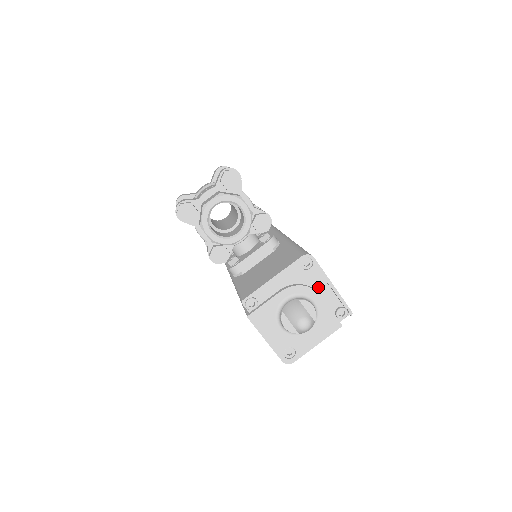
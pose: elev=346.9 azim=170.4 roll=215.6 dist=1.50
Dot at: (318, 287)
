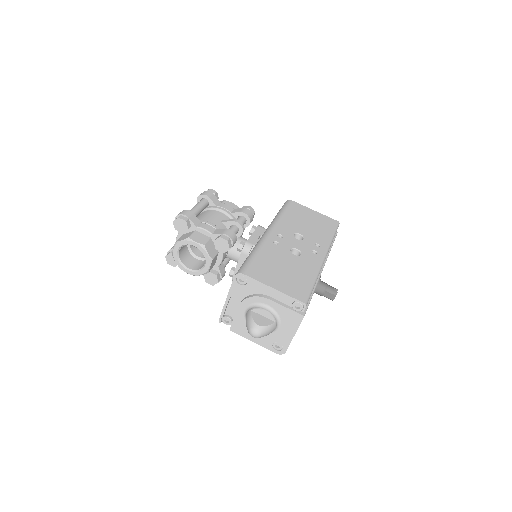
Dot at: (266, 292)
